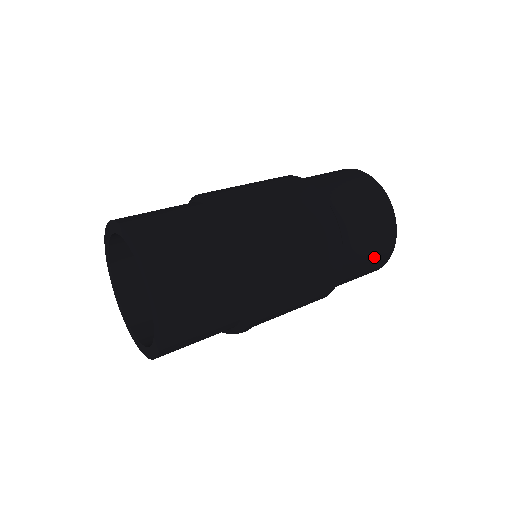
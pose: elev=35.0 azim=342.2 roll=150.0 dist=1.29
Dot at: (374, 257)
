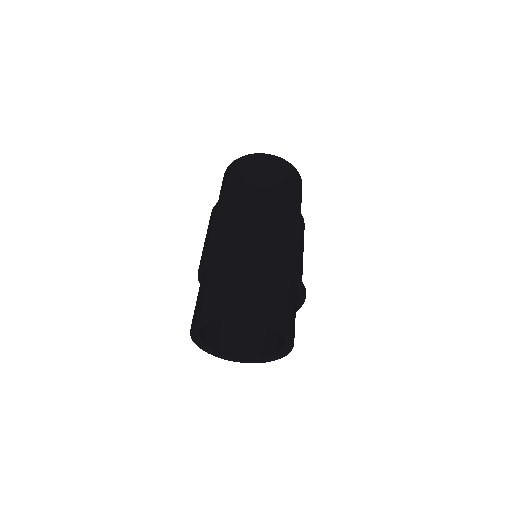
Dot at: (291, 179)
